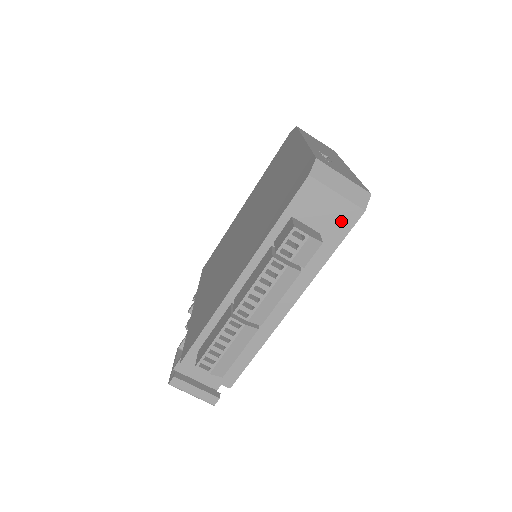
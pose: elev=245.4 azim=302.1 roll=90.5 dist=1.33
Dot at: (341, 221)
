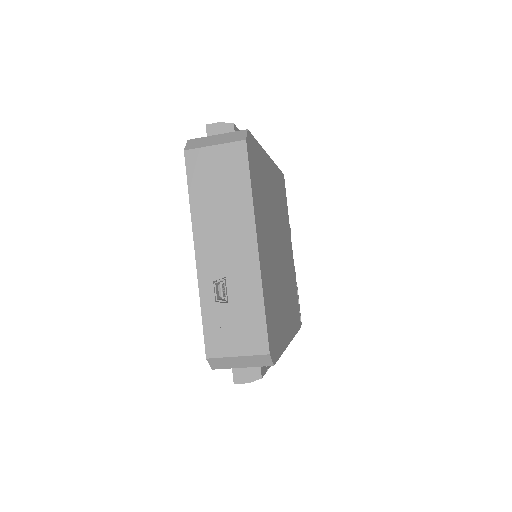
Dot at: occluded
